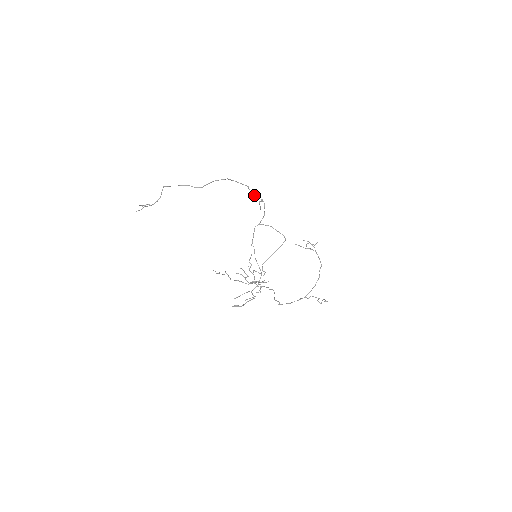
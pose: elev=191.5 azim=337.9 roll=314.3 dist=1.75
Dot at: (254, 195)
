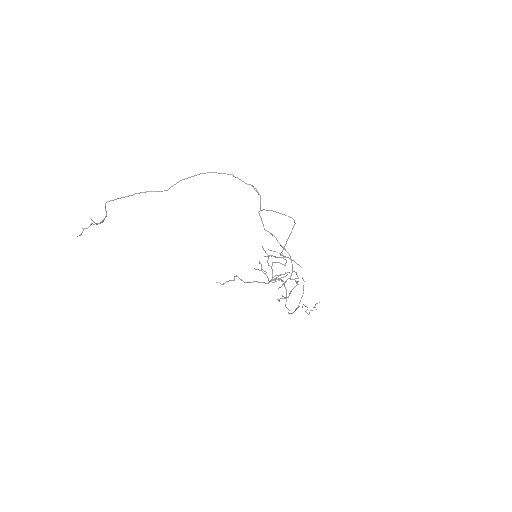
Dot at: (243, 181)
